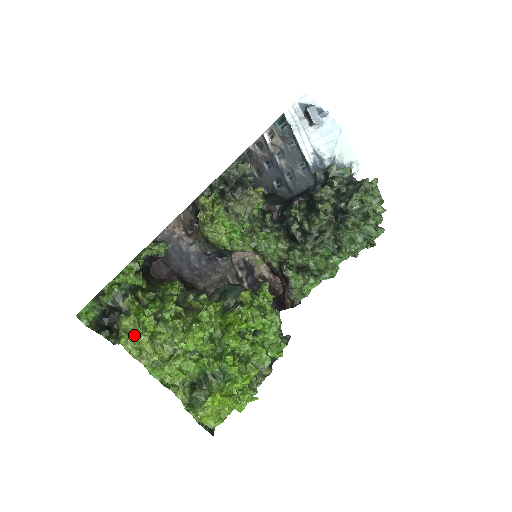
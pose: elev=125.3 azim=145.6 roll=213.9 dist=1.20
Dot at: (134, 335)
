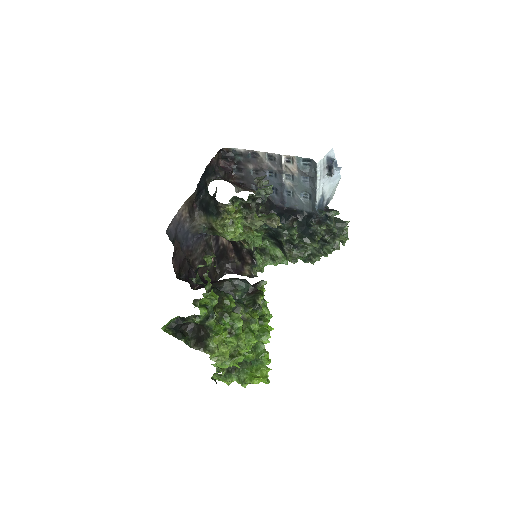
Dot at: (221, 349)
